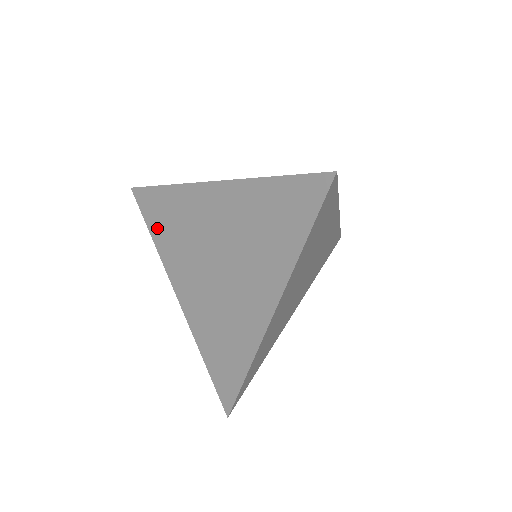
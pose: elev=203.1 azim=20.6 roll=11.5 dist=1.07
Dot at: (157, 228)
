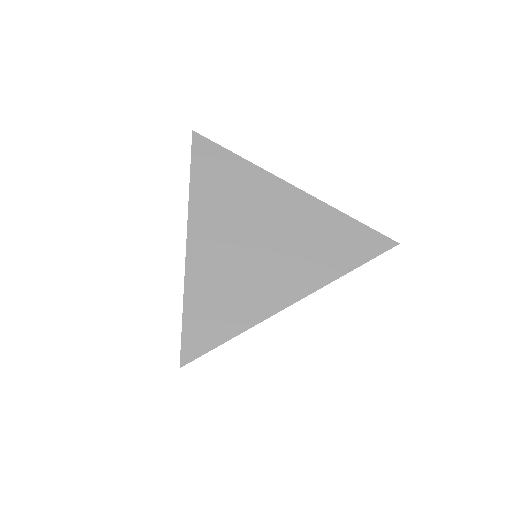
Dot at: (204, 177)
